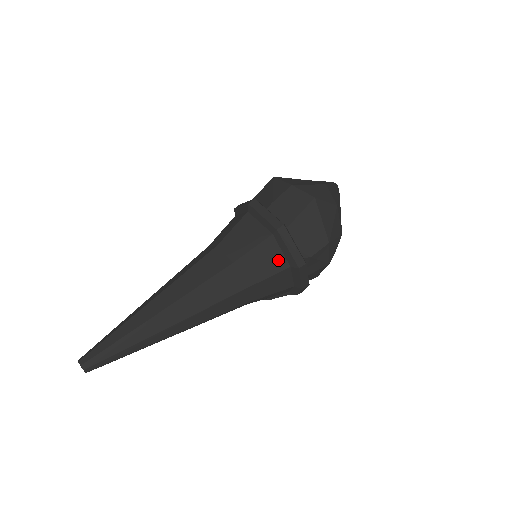
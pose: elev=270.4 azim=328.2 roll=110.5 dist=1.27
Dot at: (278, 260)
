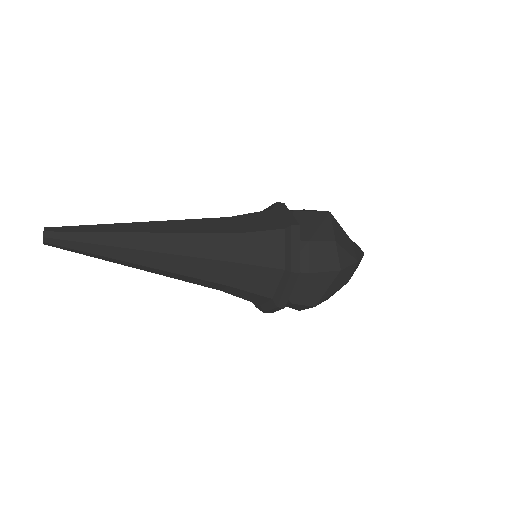
Dot at: (269, 288)
